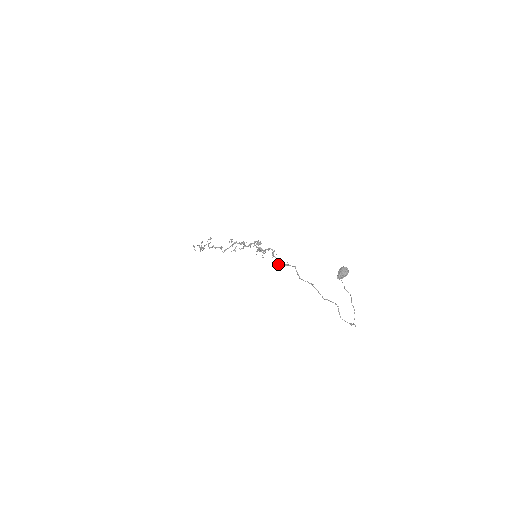
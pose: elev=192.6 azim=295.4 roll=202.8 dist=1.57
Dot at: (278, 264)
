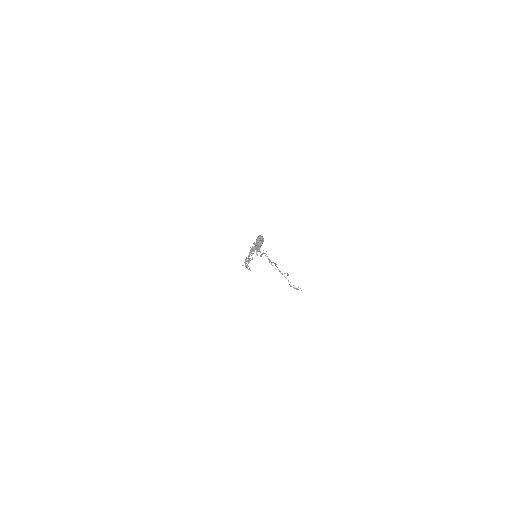
Dot at: (260, 256)
